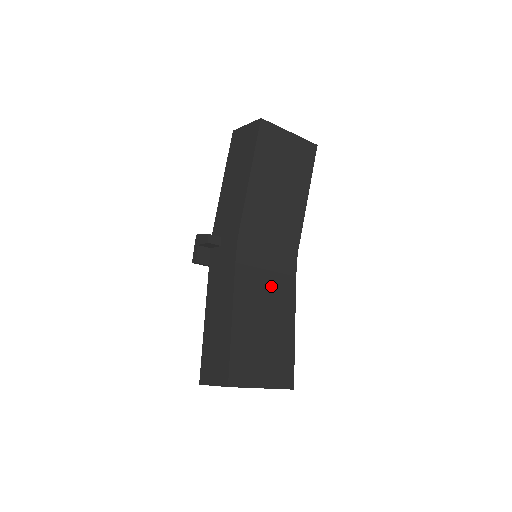
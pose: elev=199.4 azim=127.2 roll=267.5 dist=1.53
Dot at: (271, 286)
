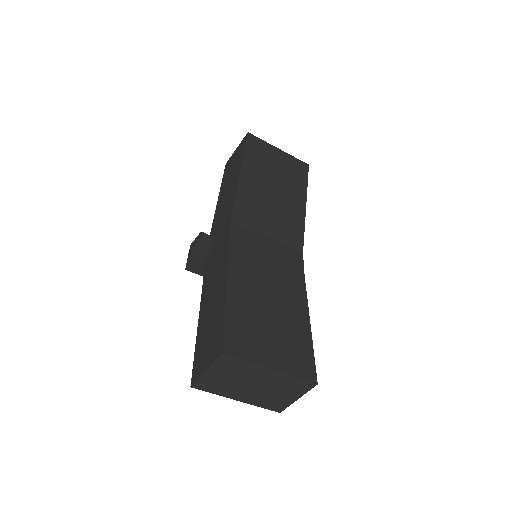
Dot at: (274, 272)
